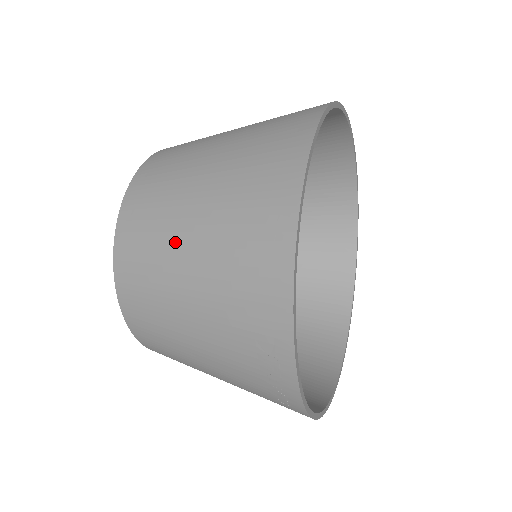
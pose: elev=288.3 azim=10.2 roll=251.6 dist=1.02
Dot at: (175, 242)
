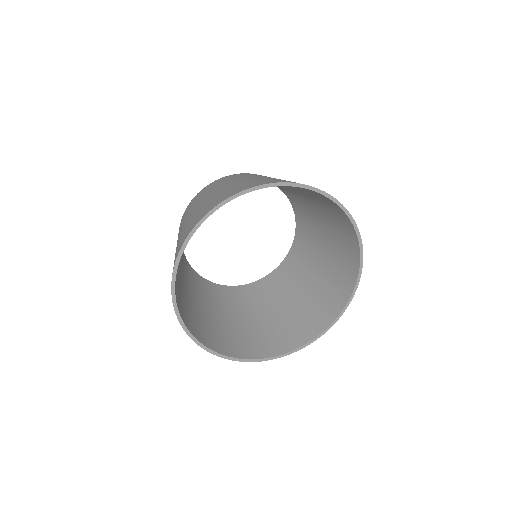
Dot at: occluded
